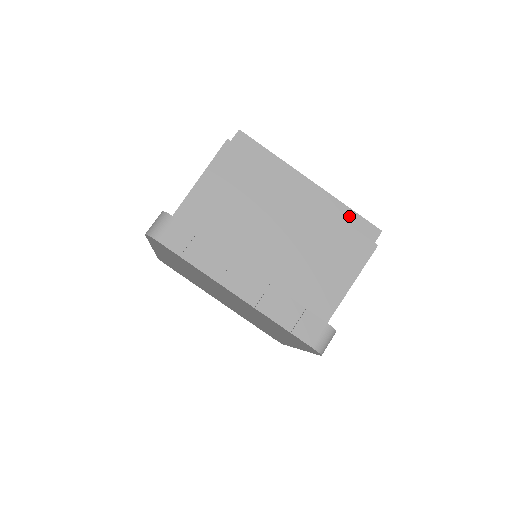
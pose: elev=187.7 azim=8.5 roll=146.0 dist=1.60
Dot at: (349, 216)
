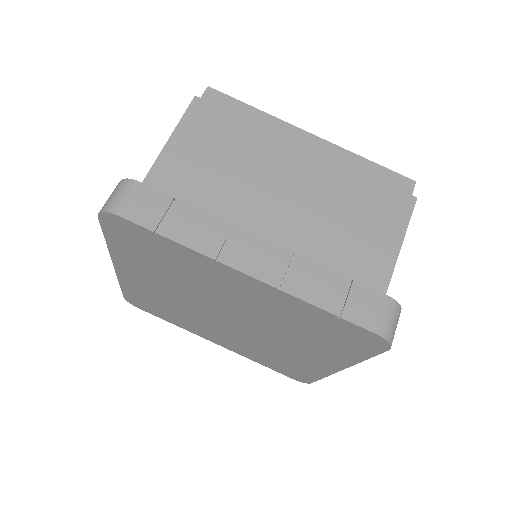
Dot at: (370, 169)
